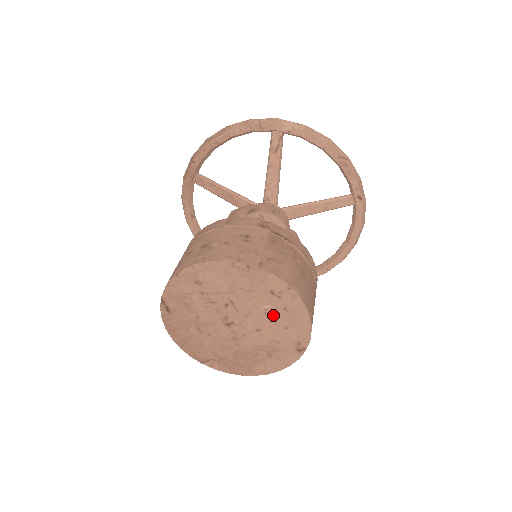
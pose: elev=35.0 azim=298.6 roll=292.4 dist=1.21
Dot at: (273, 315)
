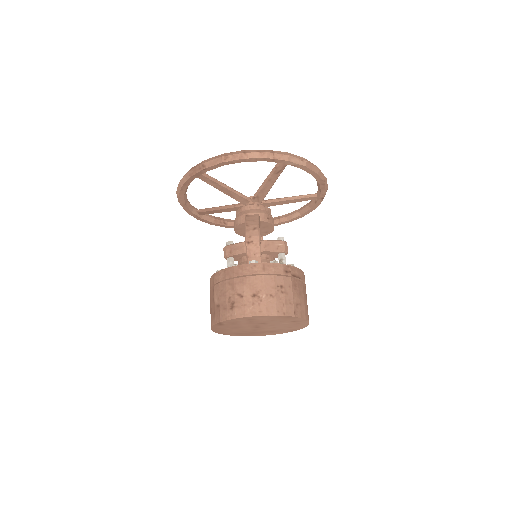
Dot at: (287, 325)
